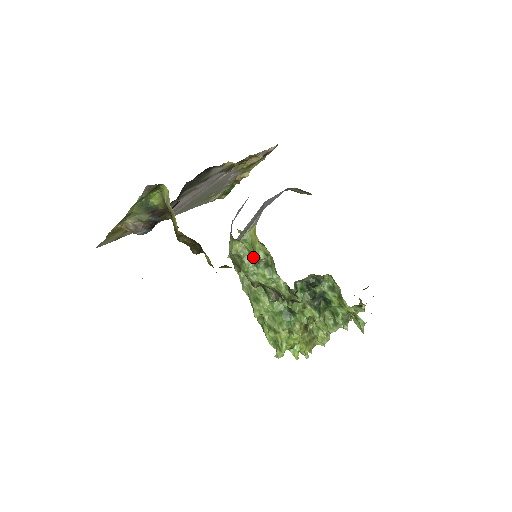
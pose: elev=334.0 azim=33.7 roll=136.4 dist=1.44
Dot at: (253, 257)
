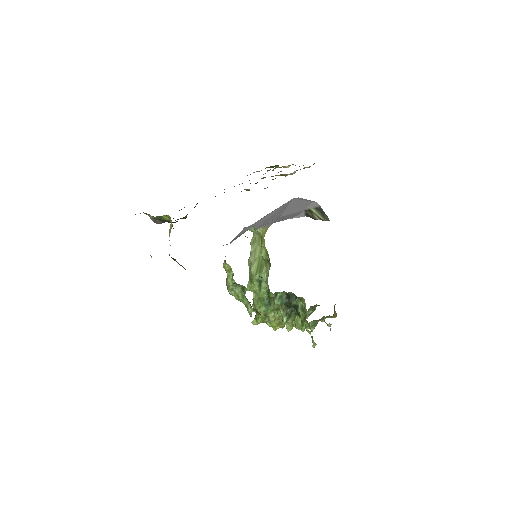
Dot at: (233, 281)
